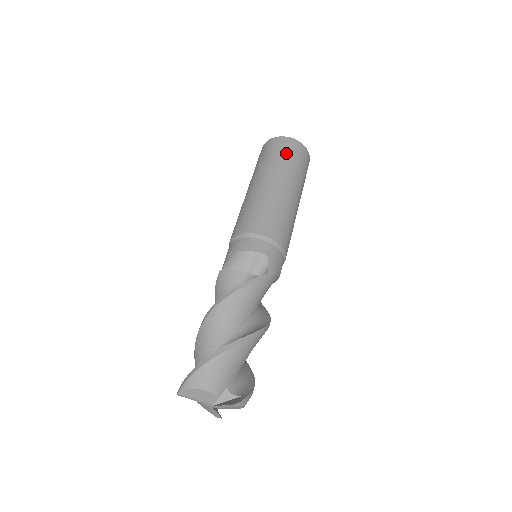
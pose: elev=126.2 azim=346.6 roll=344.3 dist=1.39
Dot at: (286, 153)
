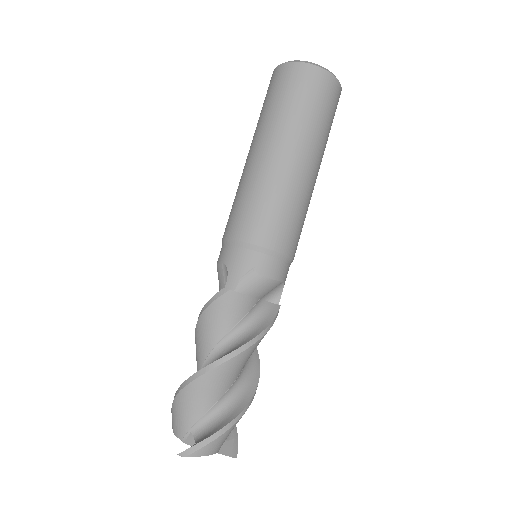
Dot at: (330, 113)
